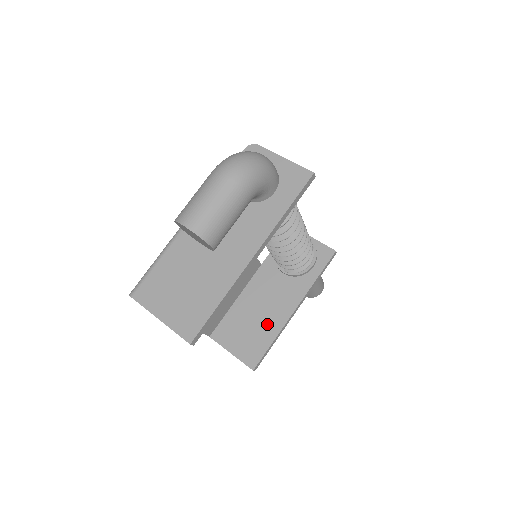
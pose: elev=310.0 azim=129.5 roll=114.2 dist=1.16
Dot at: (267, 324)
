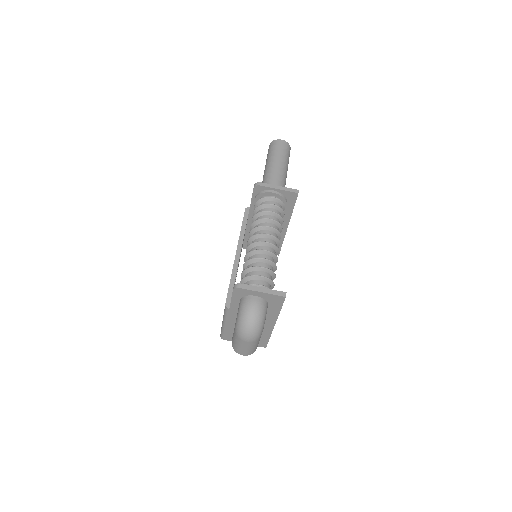
Dot at: occluded
